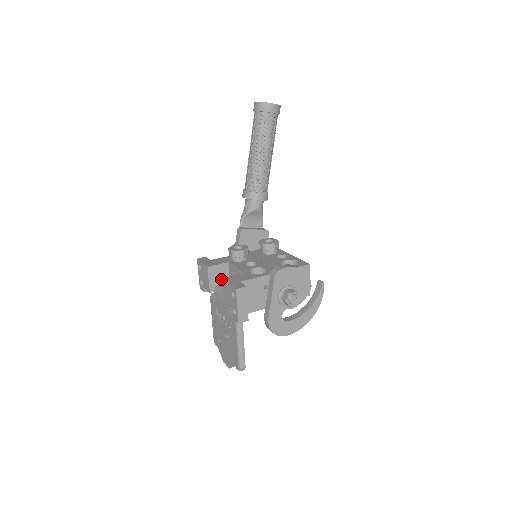
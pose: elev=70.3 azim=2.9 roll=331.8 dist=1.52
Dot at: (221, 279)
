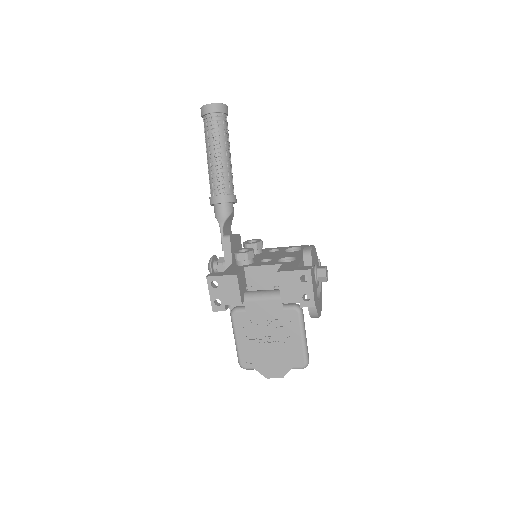
Dot at: (243, 287)
